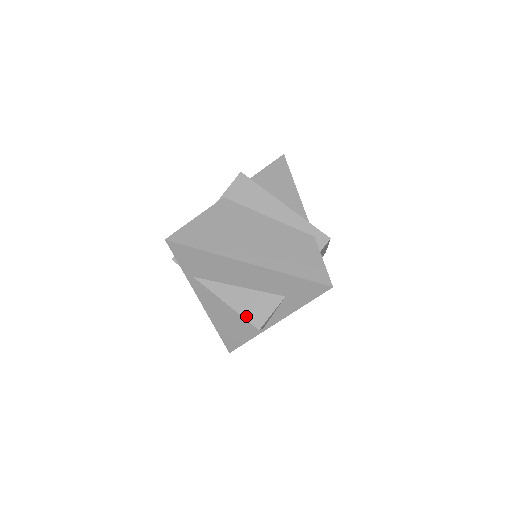
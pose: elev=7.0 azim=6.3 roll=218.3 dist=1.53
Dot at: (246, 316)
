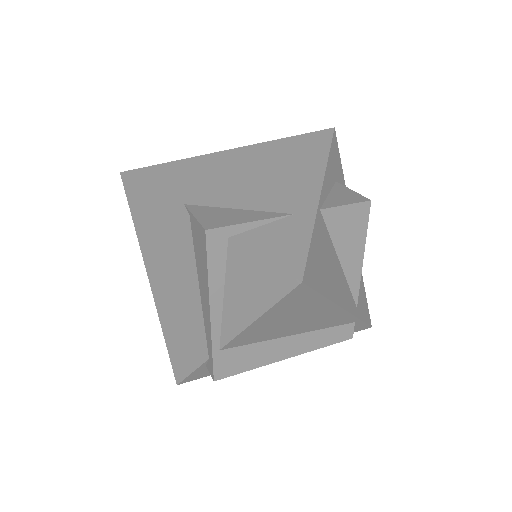
Dot at: occluded
